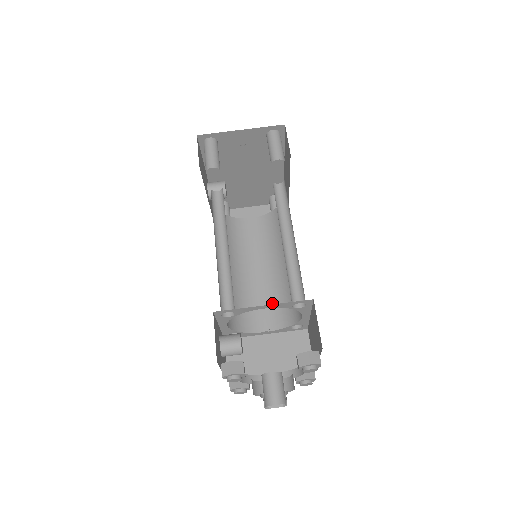
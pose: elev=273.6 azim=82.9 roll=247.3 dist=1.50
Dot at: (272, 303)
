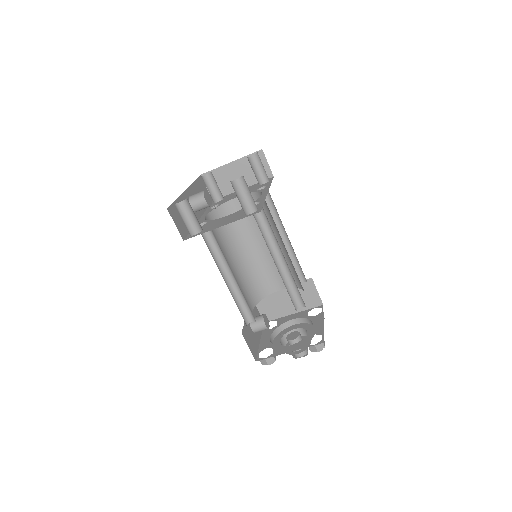
Dot at: occluded
